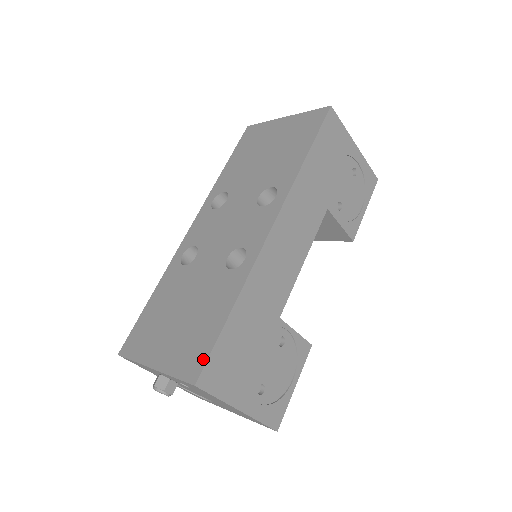
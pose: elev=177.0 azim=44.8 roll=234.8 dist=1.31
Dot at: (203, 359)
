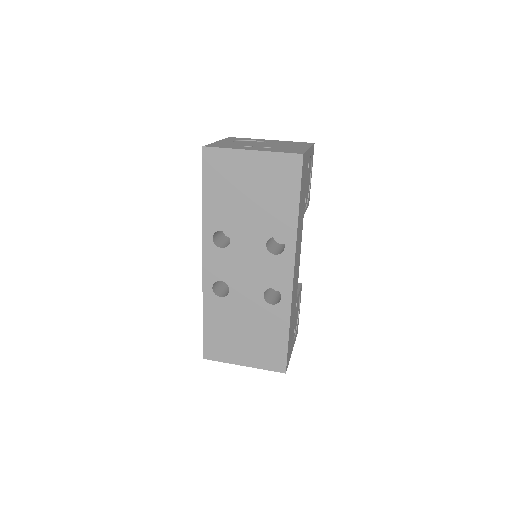
Dot at: (283, 360)
